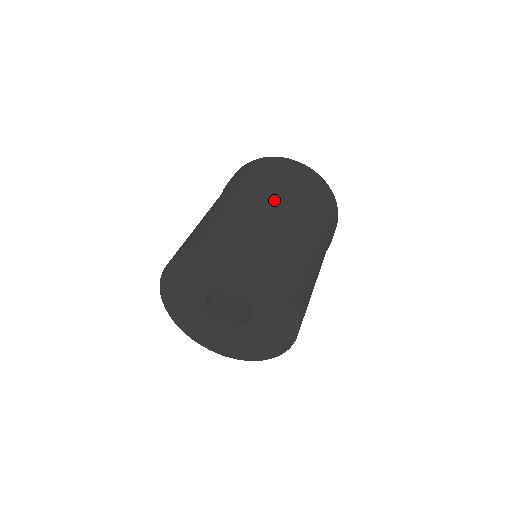
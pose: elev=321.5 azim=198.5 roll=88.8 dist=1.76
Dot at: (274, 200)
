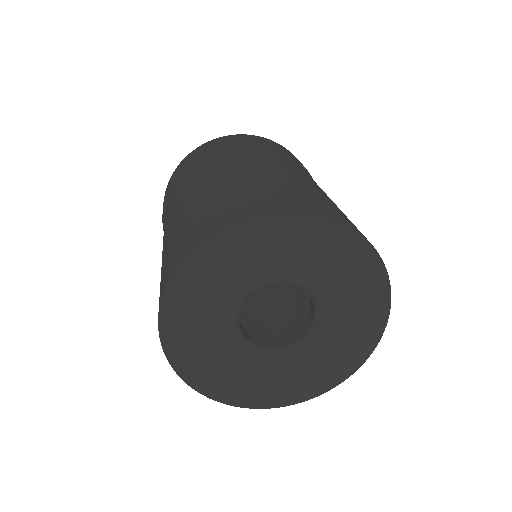
Dot at: occluded
